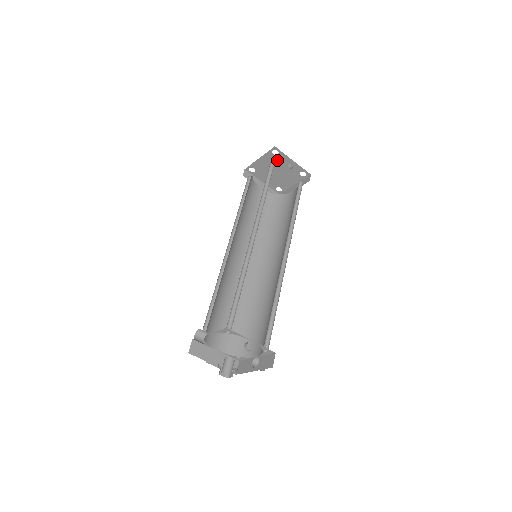
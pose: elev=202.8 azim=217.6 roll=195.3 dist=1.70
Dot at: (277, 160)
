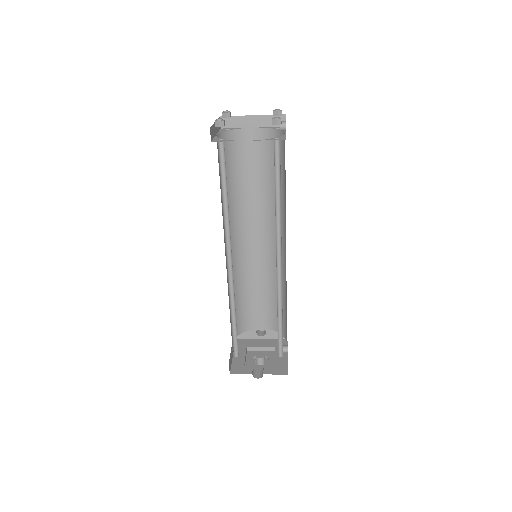
Dot at: occluded
